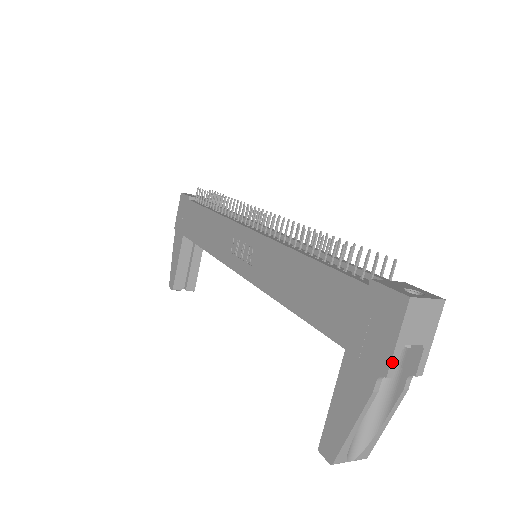
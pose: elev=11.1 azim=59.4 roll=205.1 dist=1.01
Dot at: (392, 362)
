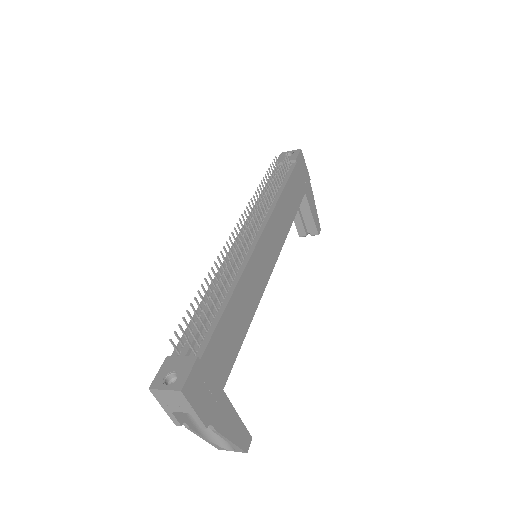
Dot at: (172, 419)
